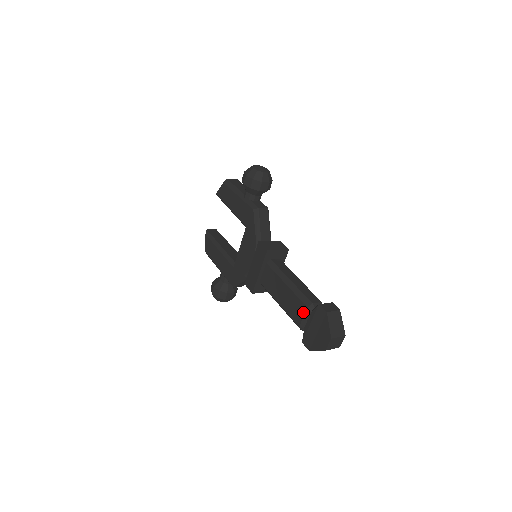
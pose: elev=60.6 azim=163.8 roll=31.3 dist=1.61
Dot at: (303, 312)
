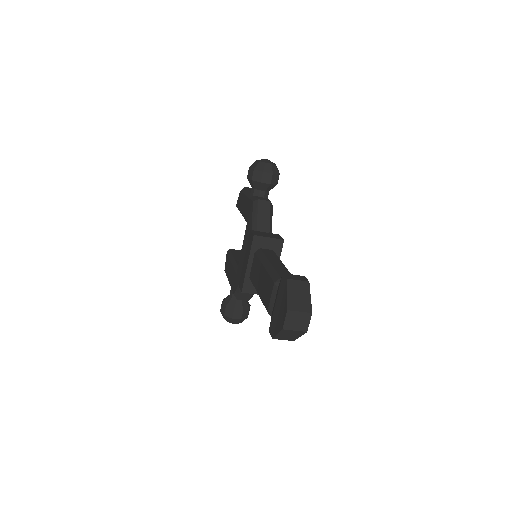
Dot at: (271, 290)
